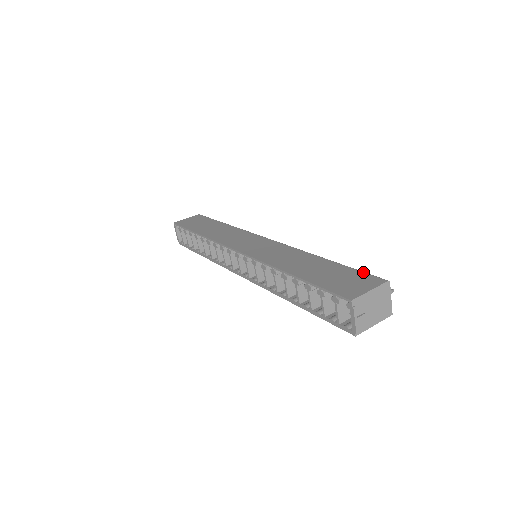
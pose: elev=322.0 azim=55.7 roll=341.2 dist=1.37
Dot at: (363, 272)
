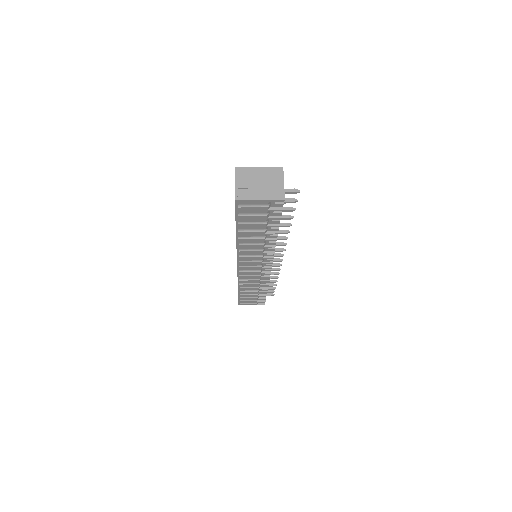
Dot at: occluded
